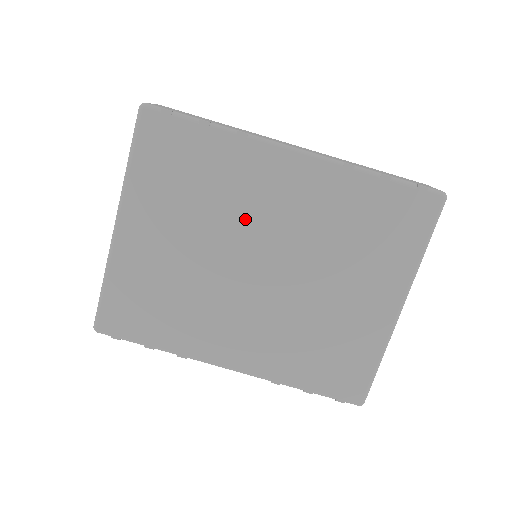
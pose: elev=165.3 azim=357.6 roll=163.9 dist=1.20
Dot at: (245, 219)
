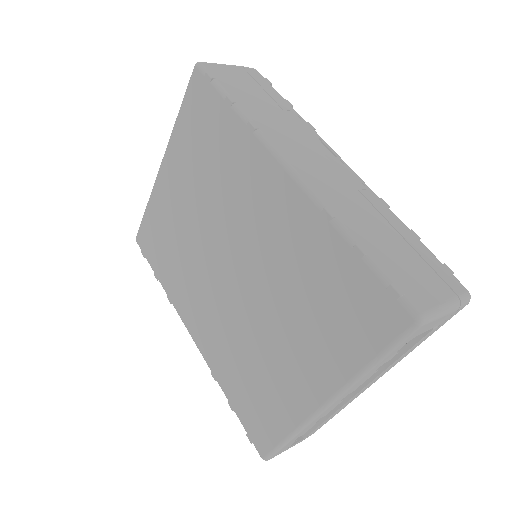
Dot at: (232, 214)
